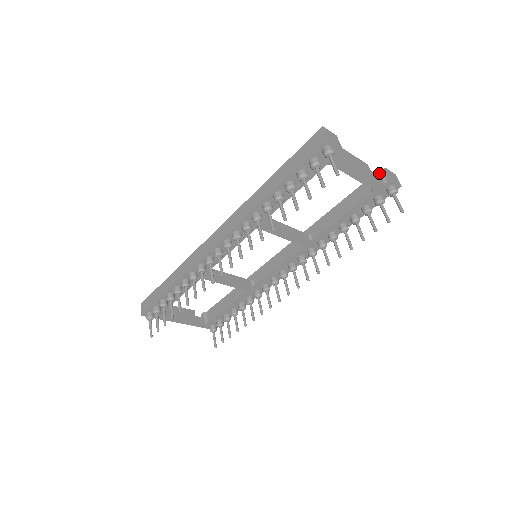
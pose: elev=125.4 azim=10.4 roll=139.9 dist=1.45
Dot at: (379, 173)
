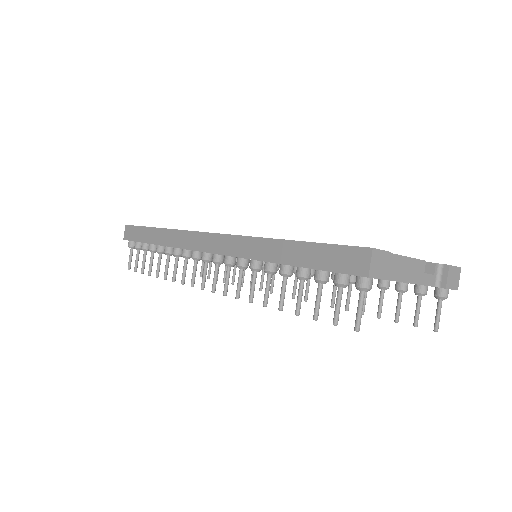
Dot at: (437, 268)
